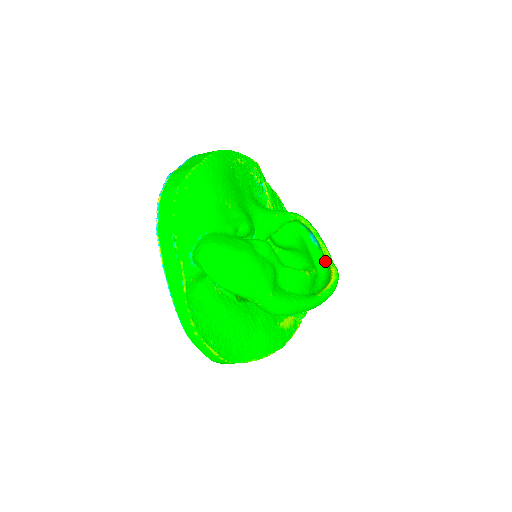
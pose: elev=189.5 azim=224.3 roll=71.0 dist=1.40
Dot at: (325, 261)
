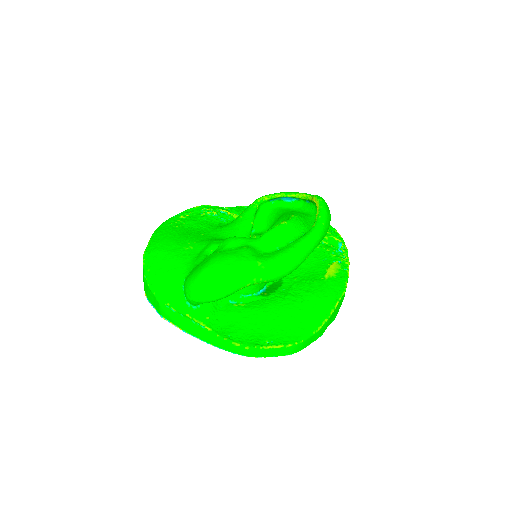
Dot at: (309, 202)
